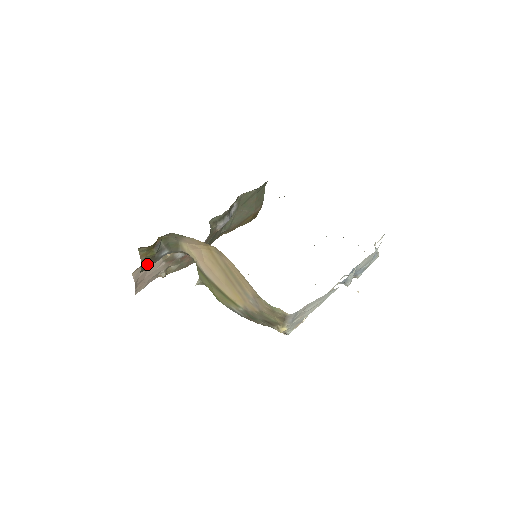
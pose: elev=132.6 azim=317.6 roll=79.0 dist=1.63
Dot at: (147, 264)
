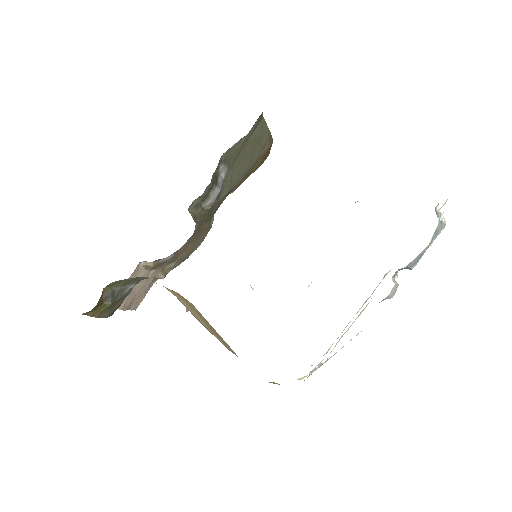
Dot at: (112, 309)
